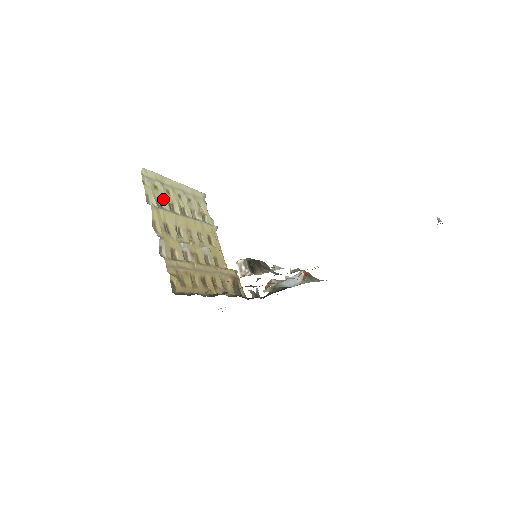
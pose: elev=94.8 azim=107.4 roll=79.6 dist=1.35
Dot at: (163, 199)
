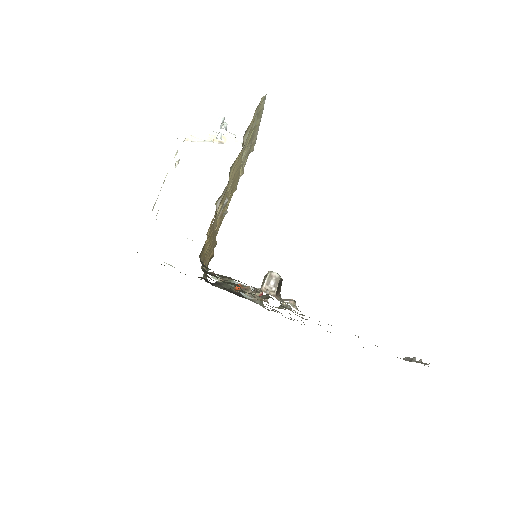
Dot at: (247, 139)
